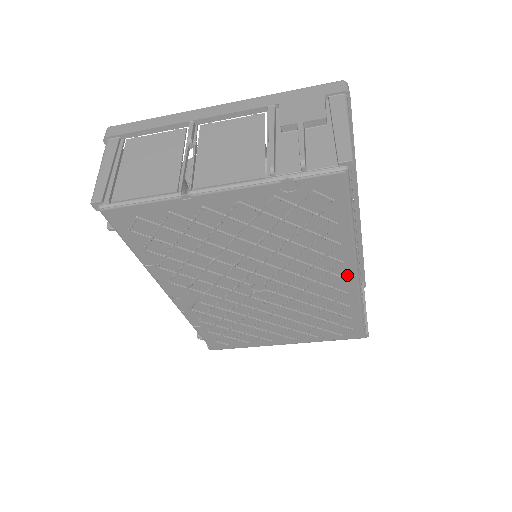
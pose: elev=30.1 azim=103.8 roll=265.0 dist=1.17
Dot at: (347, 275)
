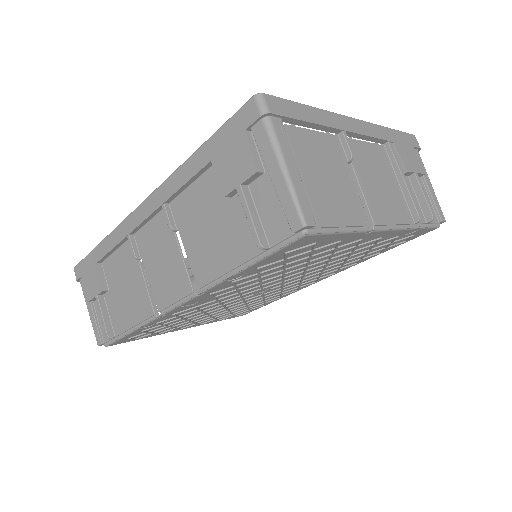
Dot at: (320, 279)
